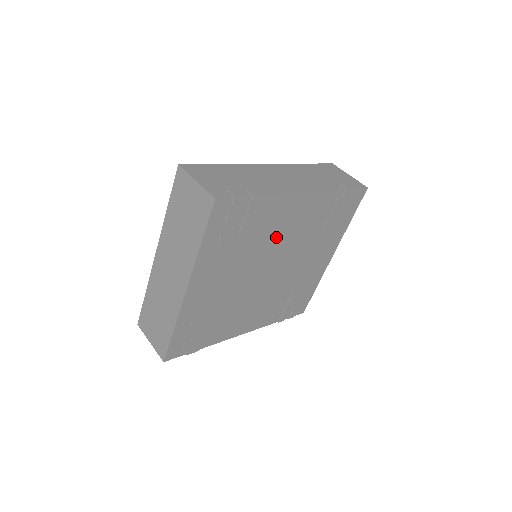
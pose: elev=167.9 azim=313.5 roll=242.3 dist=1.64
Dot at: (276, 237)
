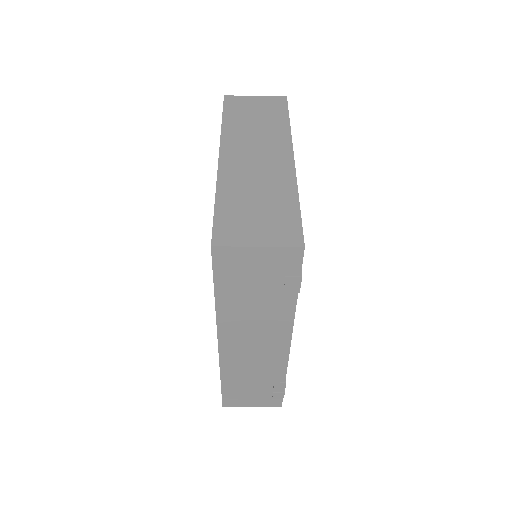
Dot at: occluded
